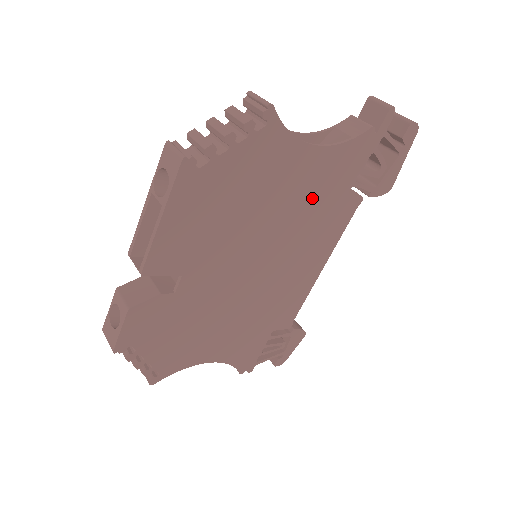
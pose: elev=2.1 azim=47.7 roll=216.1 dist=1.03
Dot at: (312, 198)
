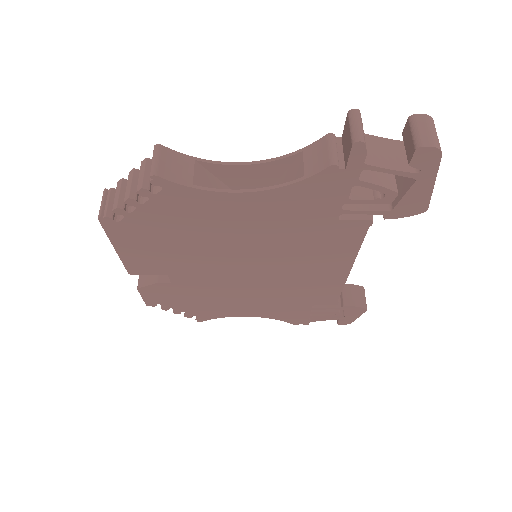
Dot at: (280, 227)
